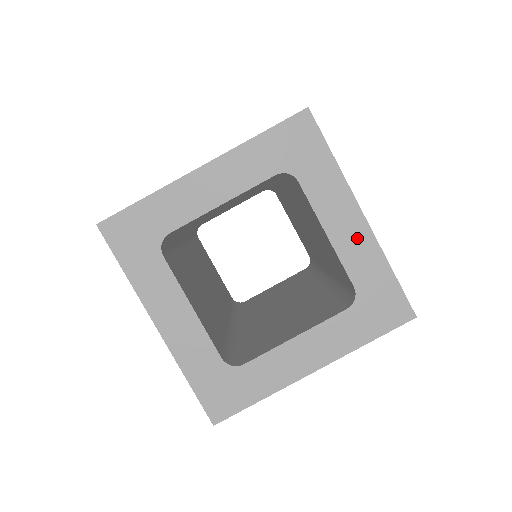
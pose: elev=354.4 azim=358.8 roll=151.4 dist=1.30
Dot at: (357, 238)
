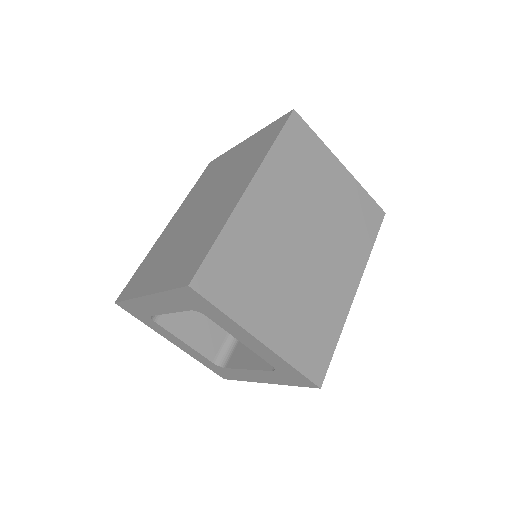
Dot at: (261, 349)
